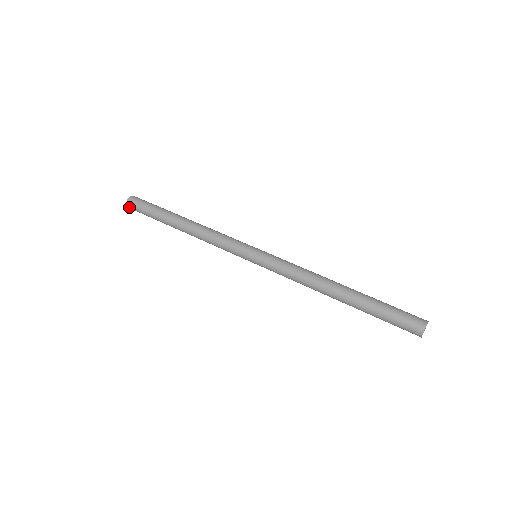
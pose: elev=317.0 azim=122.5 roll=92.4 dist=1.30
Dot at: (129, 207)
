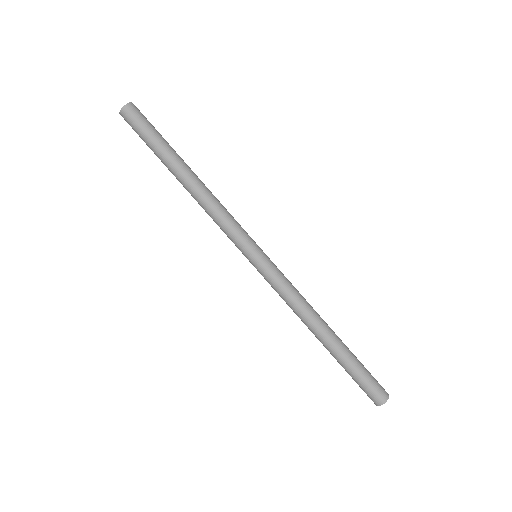
Dot at: (122, 116)
